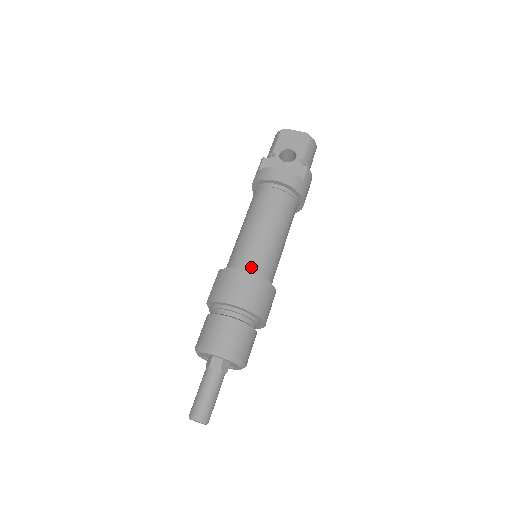
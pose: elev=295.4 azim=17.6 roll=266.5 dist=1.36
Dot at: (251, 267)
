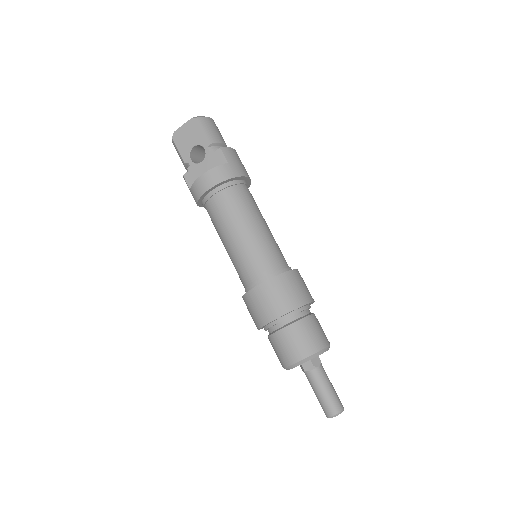
Dot at: (260, 276)
